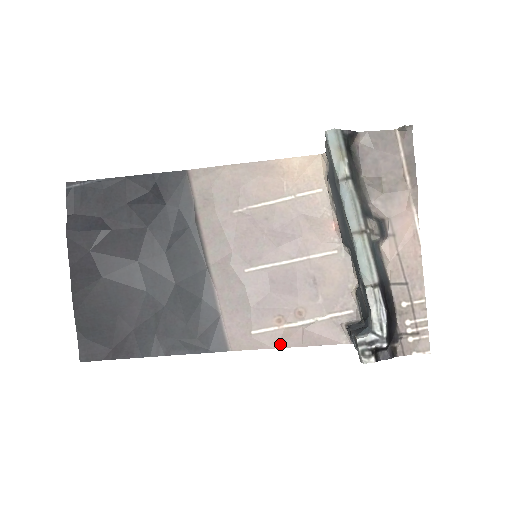
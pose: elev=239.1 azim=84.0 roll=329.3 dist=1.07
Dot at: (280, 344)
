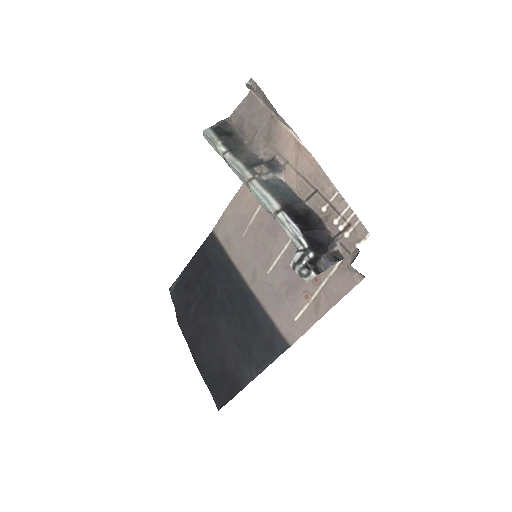
Dot at: (317, 317)
